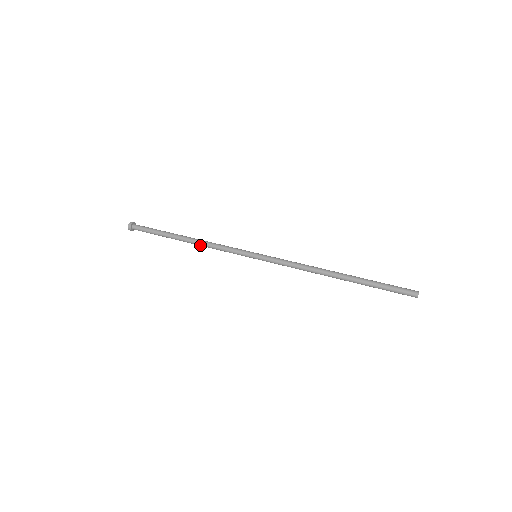
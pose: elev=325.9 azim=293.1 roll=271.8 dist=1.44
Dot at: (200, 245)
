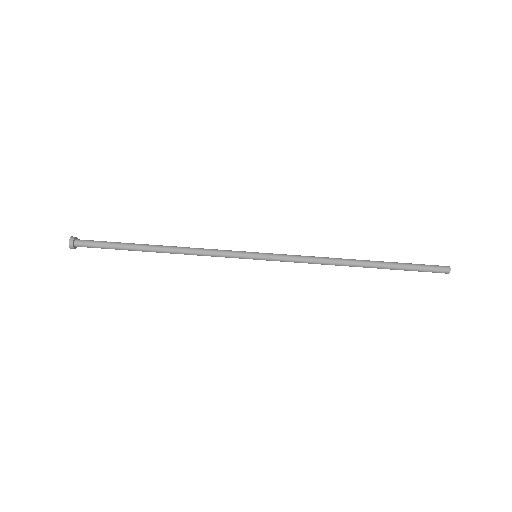
Dot at: occluded
